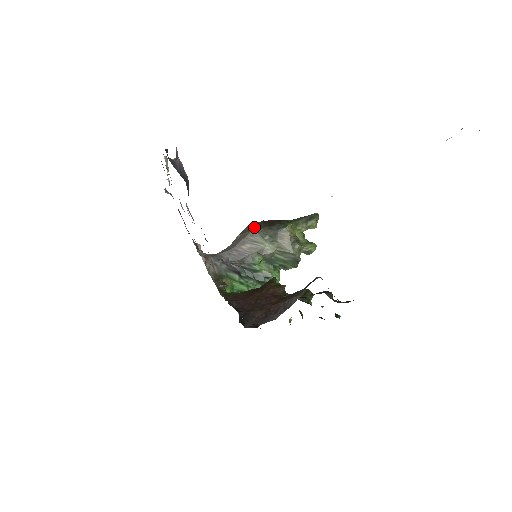
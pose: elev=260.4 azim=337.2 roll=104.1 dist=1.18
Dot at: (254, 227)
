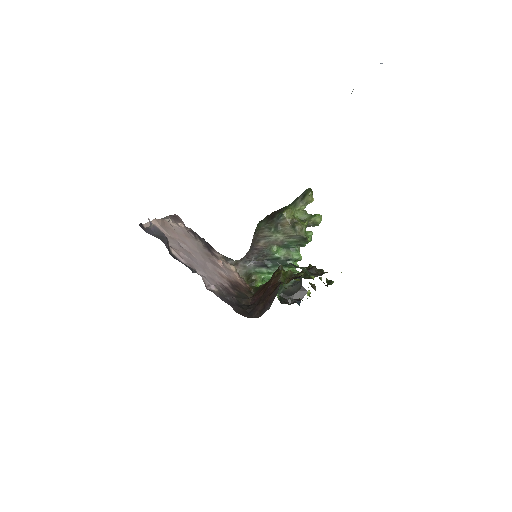
Dot at: (261, 225)
